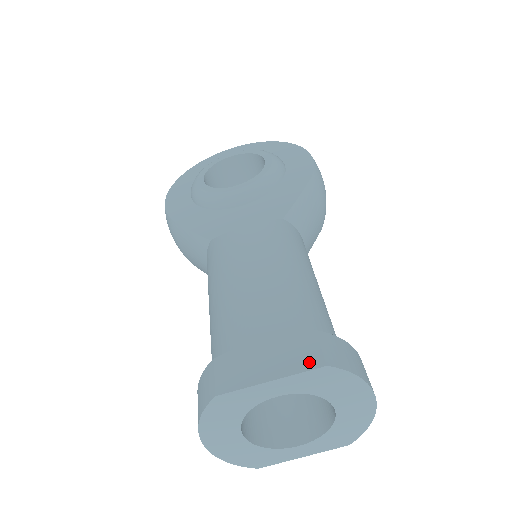
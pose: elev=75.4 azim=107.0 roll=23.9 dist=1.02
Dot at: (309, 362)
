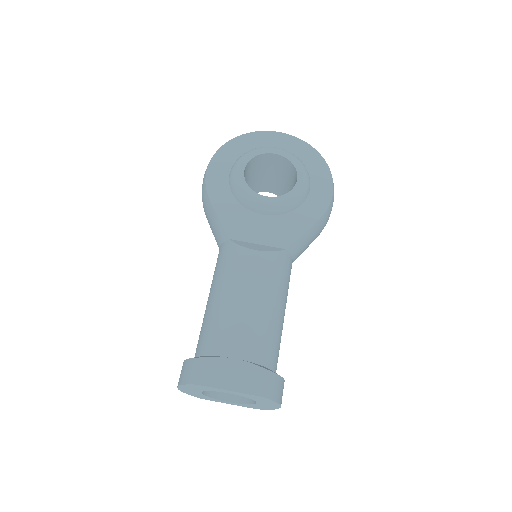
Dot at: (254, 389)
